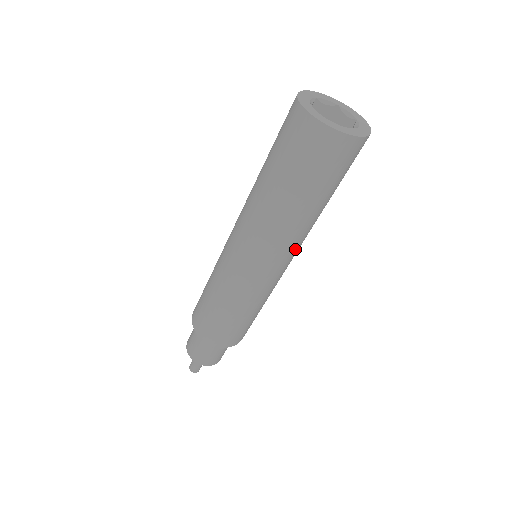
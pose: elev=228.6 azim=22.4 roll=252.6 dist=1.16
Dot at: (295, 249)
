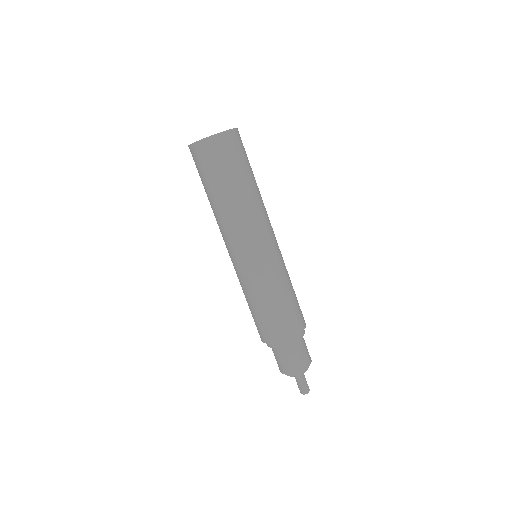
Dot at: (268, 221)
